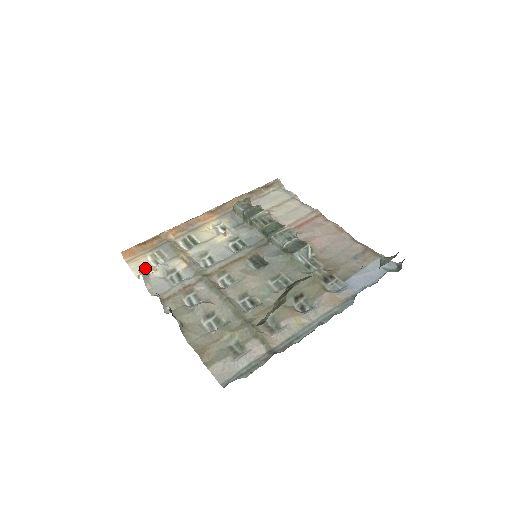
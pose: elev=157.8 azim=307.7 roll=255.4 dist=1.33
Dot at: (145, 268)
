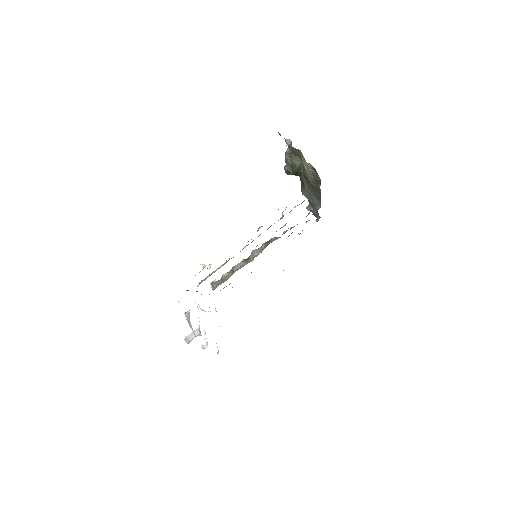
Dot at: occluded
